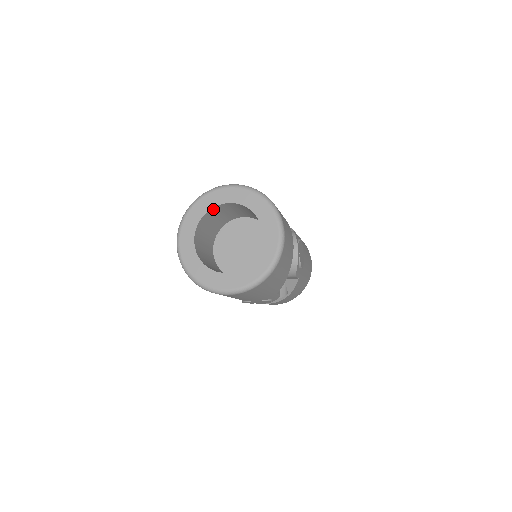
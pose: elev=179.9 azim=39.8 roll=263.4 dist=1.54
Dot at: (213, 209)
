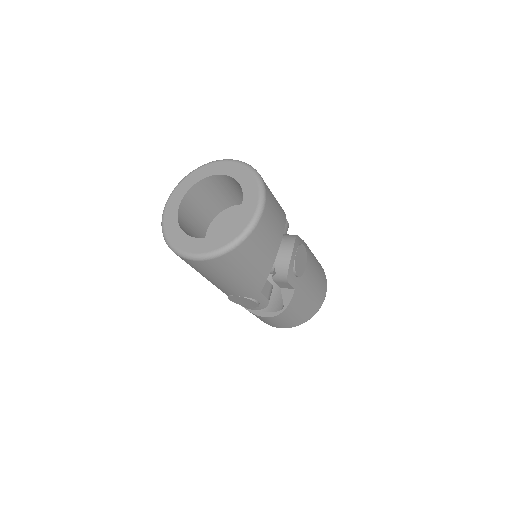
Dot at: (207, 180)
